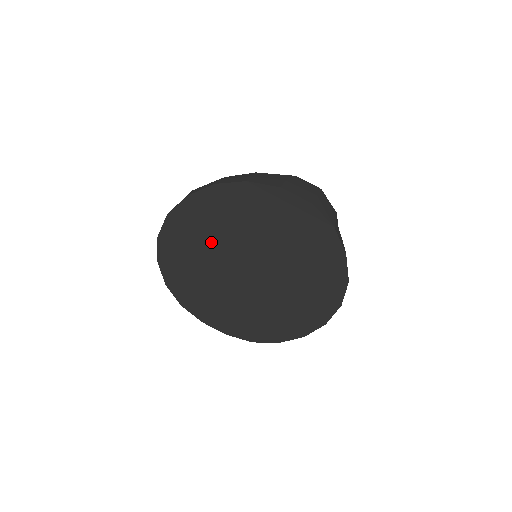
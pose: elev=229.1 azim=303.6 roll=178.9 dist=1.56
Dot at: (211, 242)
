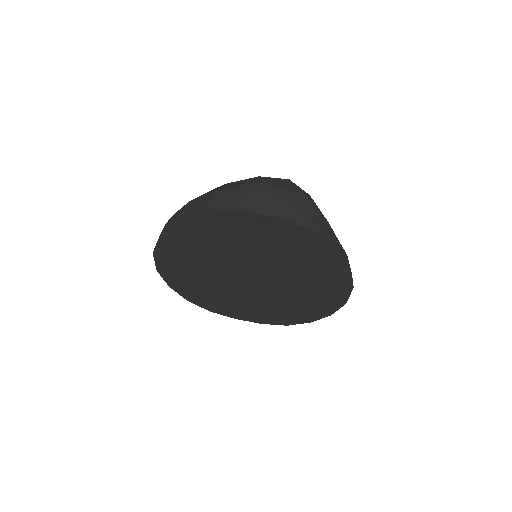
Dot at: (204, 264)
